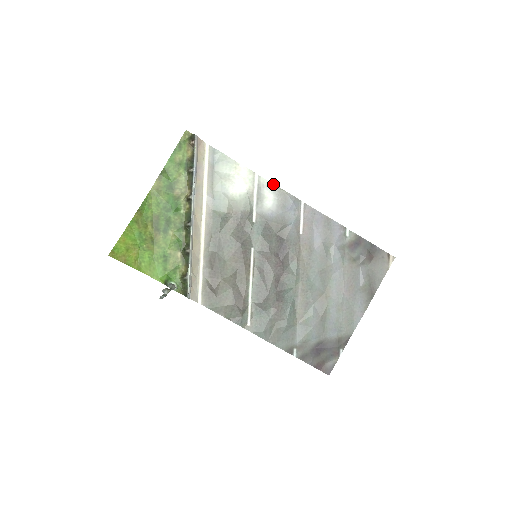
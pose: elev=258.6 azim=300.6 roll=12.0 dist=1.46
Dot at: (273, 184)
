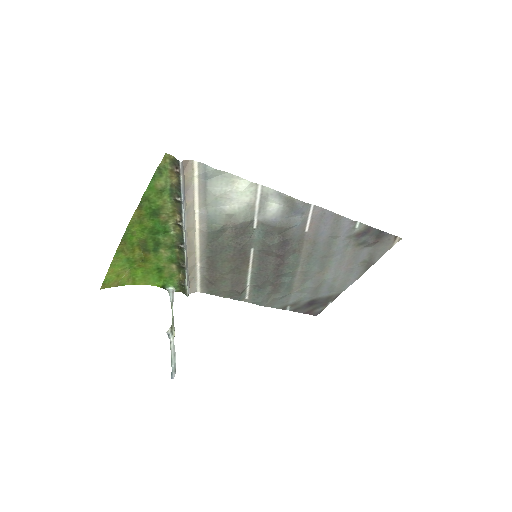
Dot at: (279, 192)
